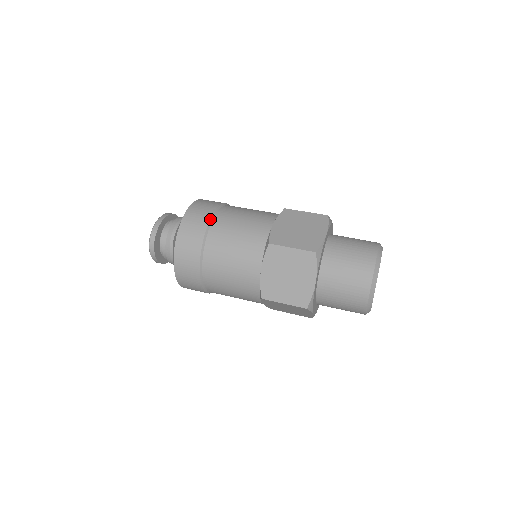
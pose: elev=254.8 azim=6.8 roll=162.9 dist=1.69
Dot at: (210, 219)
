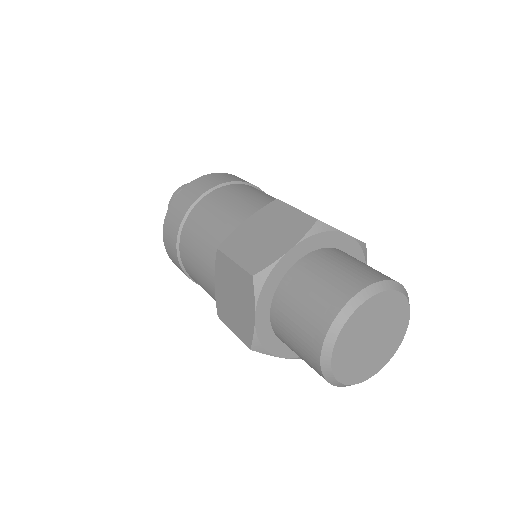
Dot at: (246, 182)
